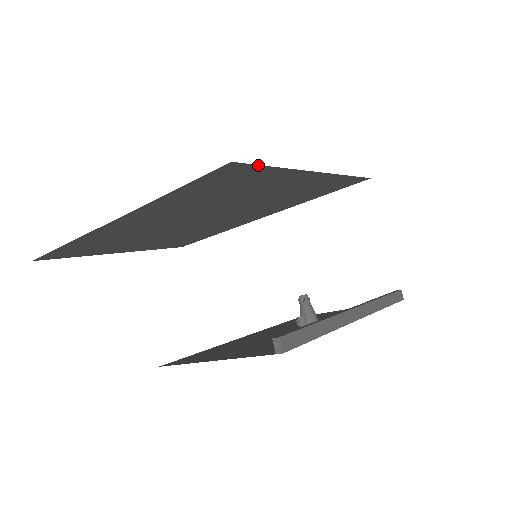
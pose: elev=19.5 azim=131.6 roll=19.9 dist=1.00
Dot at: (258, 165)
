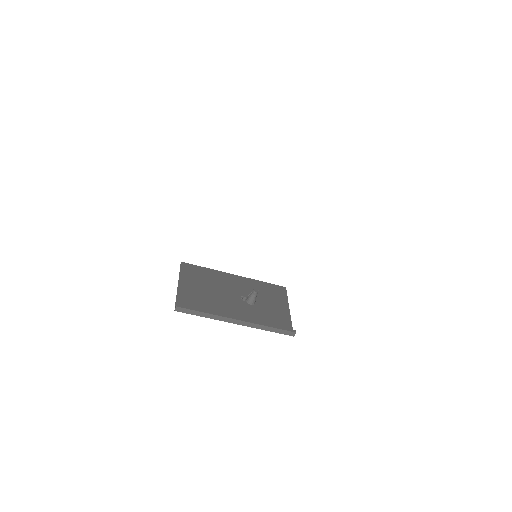
Dot at: occluded
